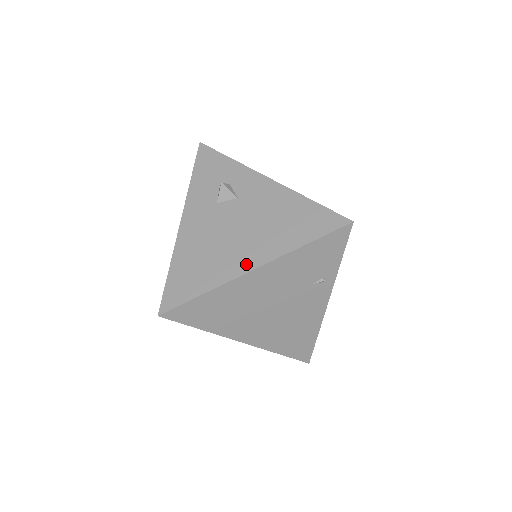
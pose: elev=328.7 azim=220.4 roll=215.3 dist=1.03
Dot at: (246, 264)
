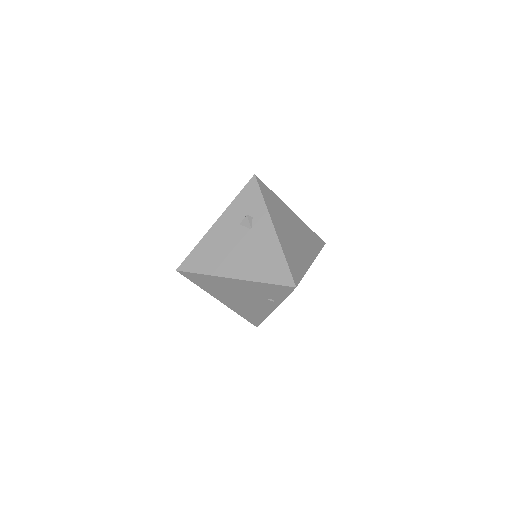
Dot at: (231, 273)
